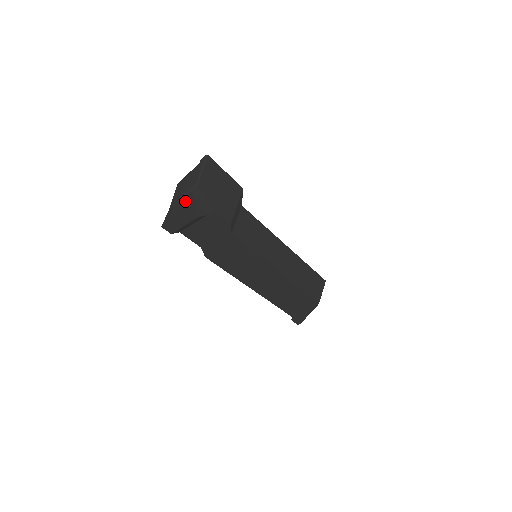
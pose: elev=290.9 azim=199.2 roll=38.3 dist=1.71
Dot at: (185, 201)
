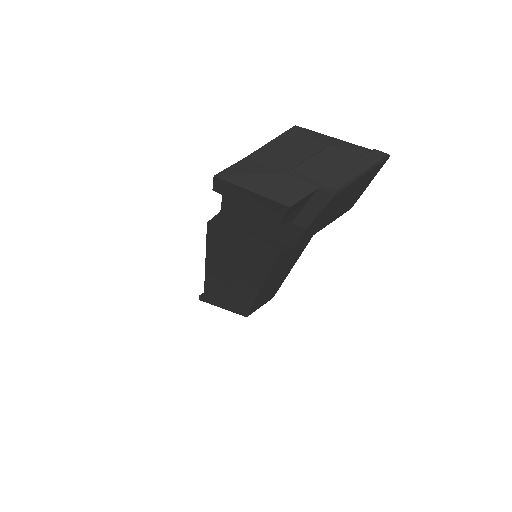
Dot at: (296, 195)
